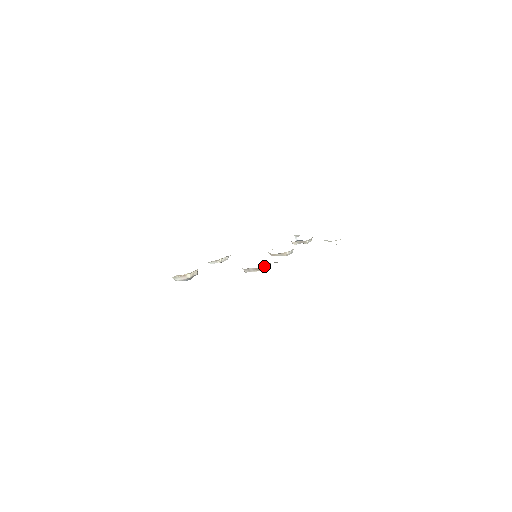
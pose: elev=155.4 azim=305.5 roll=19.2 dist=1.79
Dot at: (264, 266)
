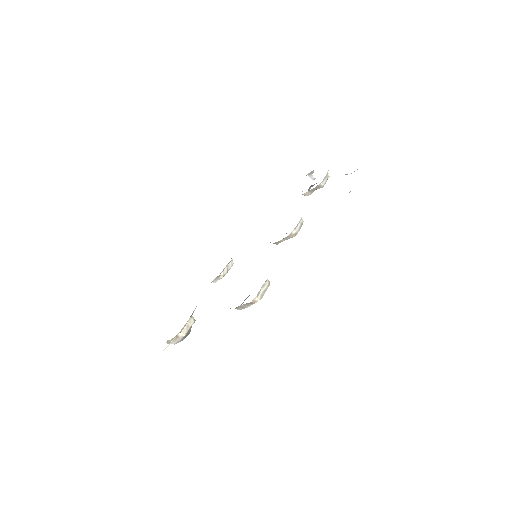
Dot at: (258, 292)
